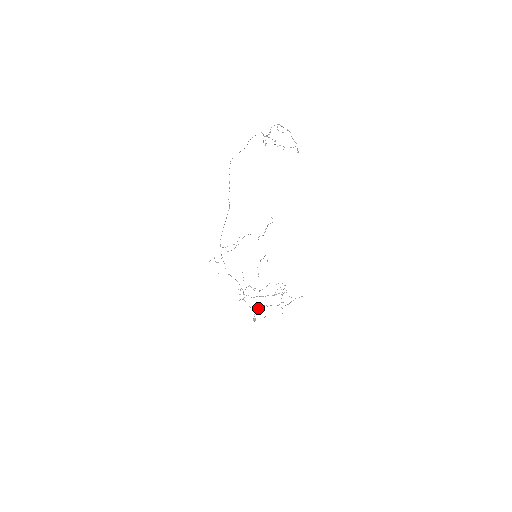
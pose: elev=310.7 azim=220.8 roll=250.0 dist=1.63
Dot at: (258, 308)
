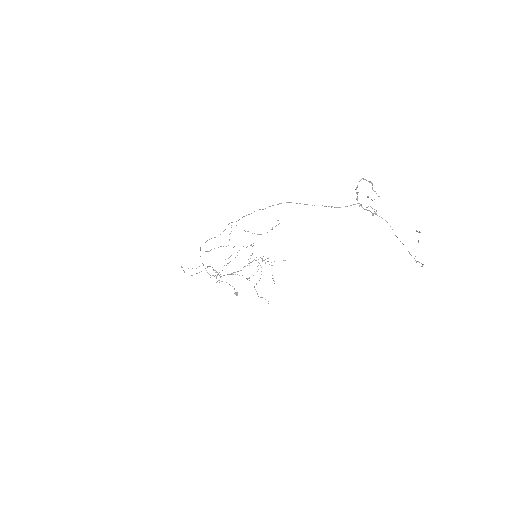
Dot at: occluded
